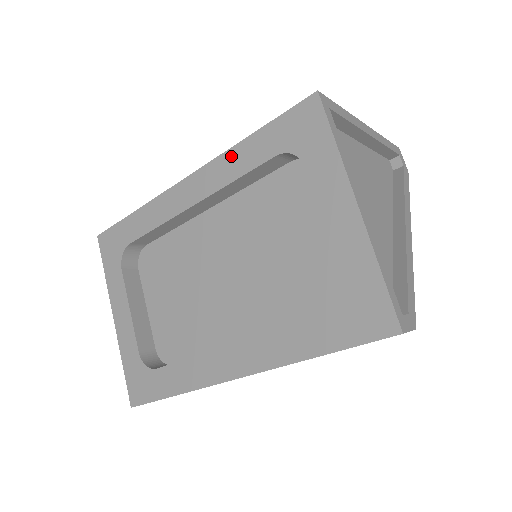
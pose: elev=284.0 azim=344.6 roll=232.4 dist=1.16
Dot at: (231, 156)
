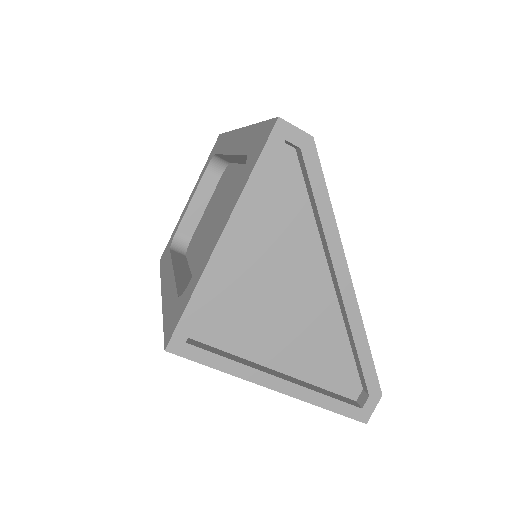
Dot at: occluded
